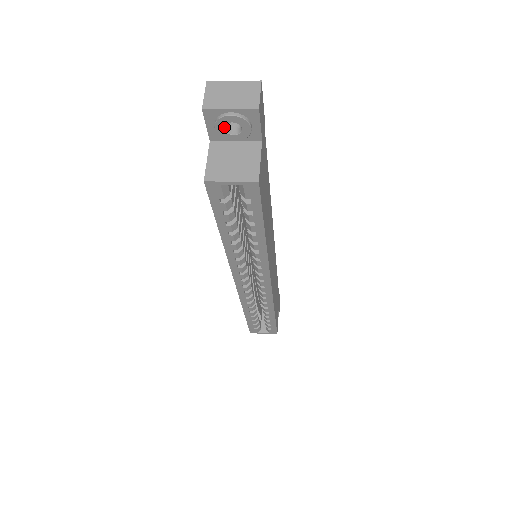
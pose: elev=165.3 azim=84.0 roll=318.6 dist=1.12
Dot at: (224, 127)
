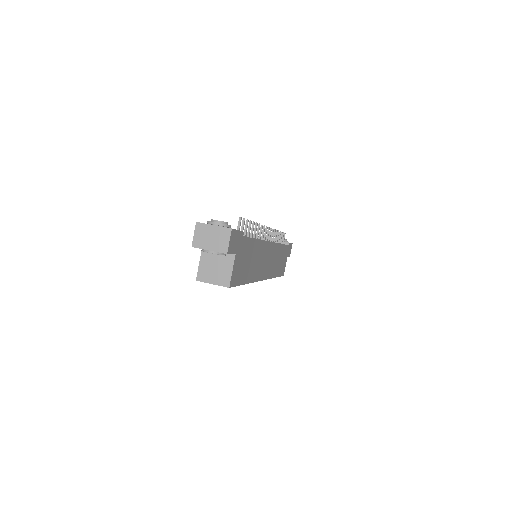
Dot at: occluded
